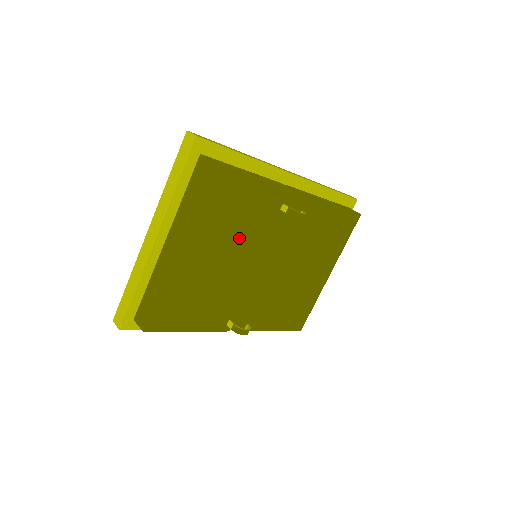
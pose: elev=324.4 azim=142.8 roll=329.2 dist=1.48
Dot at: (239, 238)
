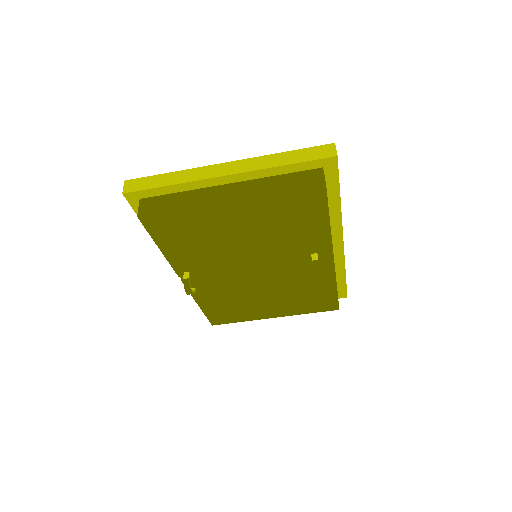
Dot at: (268, 239)
